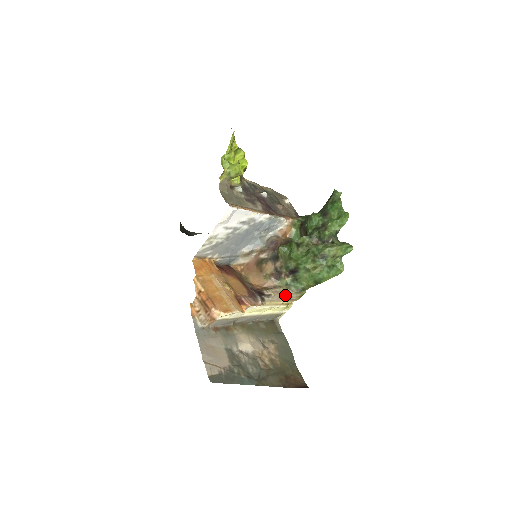
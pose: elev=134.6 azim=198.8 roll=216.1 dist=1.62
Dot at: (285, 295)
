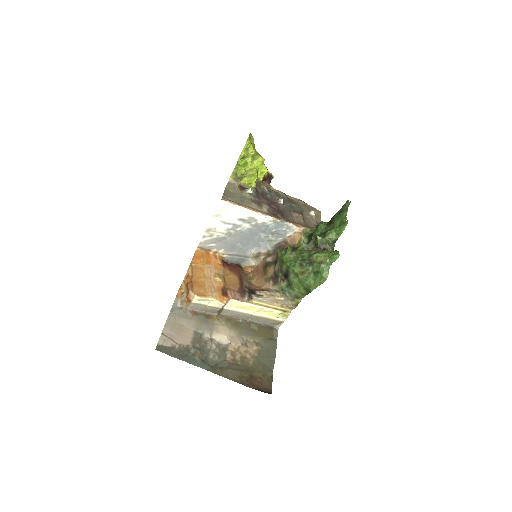
Dot at: (280, 300)
